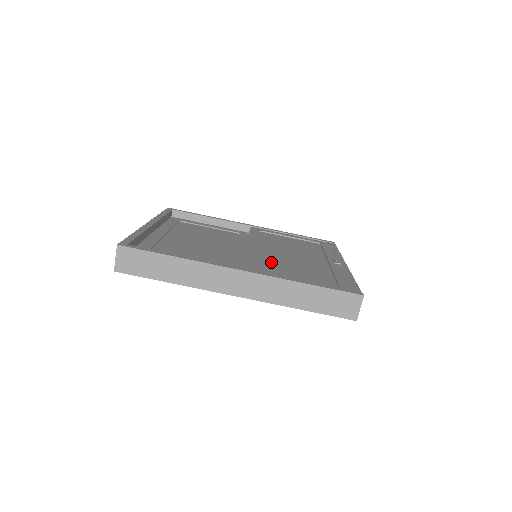
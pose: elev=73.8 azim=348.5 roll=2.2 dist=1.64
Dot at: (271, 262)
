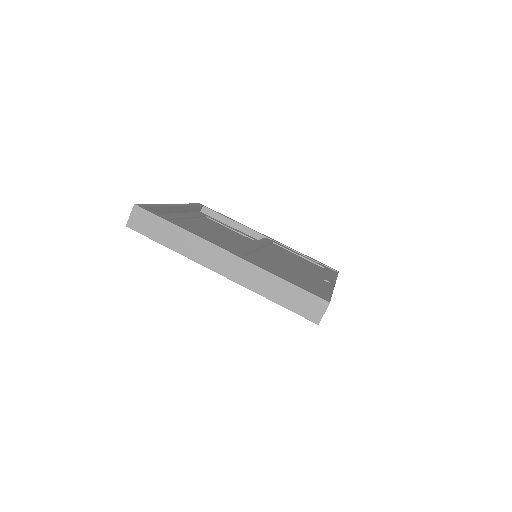
Dot at: (263, 259)
